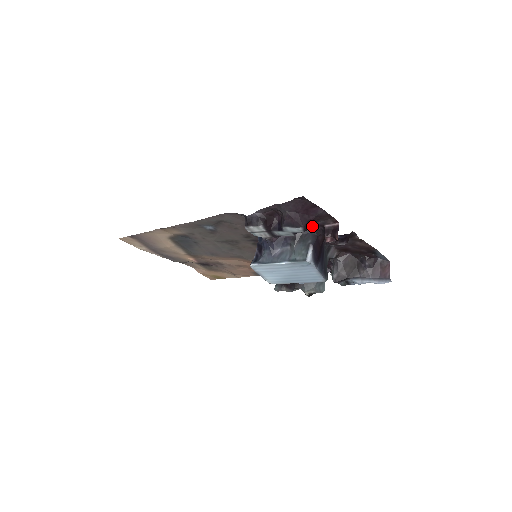
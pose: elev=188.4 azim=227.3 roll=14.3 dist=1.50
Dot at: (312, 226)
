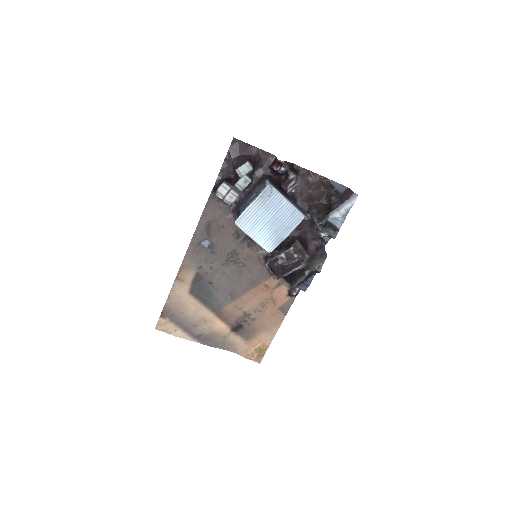
Dot at: (263, 173)
